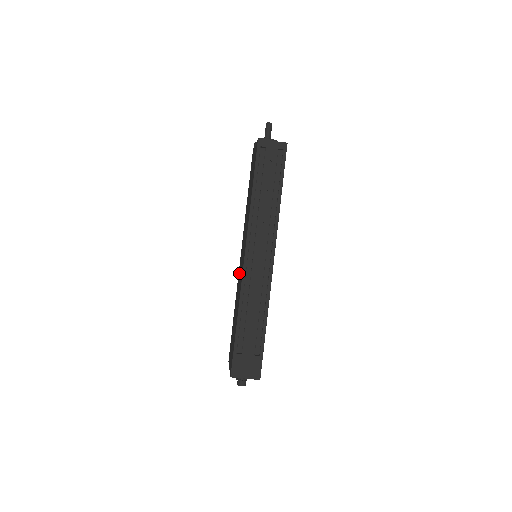
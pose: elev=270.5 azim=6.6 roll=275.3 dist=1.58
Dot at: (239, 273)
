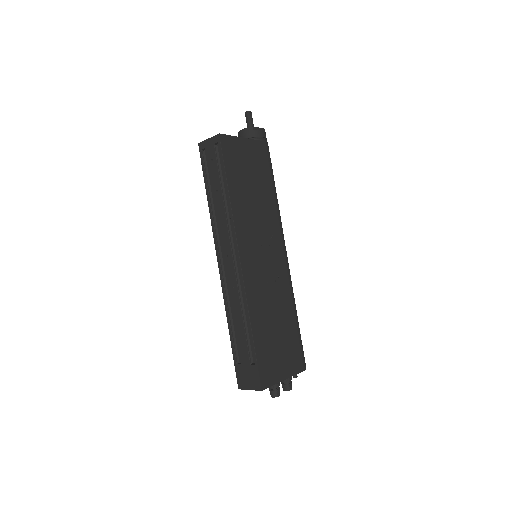
Dot at: occluded
